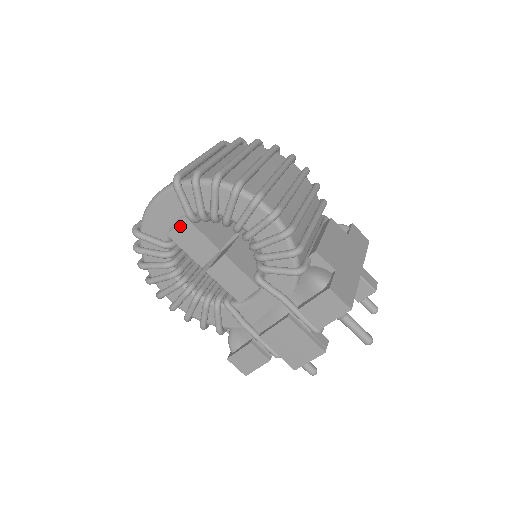
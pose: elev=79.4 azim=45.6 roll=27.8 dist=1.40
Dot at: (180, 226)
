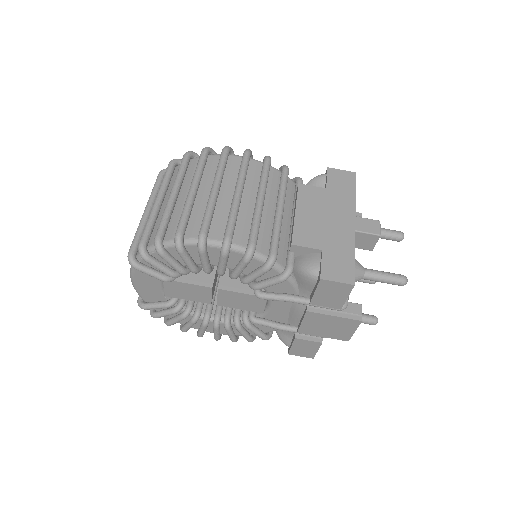
Dot at: (167, 286)
